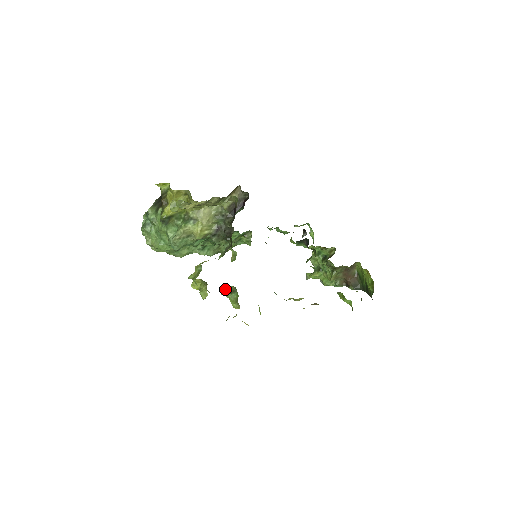
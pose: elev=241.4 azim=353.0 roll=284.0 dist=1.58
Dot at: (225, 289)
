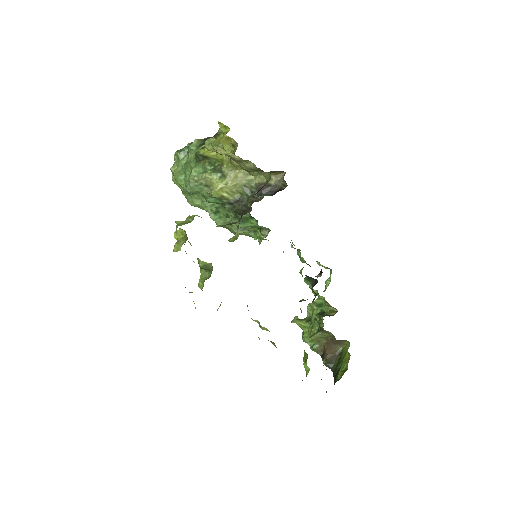
Dot at: (203, 261)
